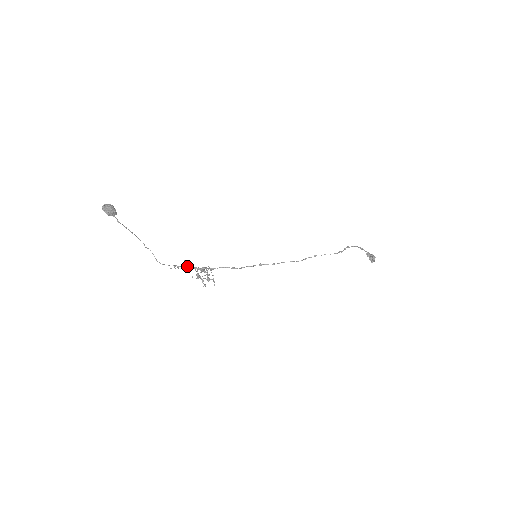
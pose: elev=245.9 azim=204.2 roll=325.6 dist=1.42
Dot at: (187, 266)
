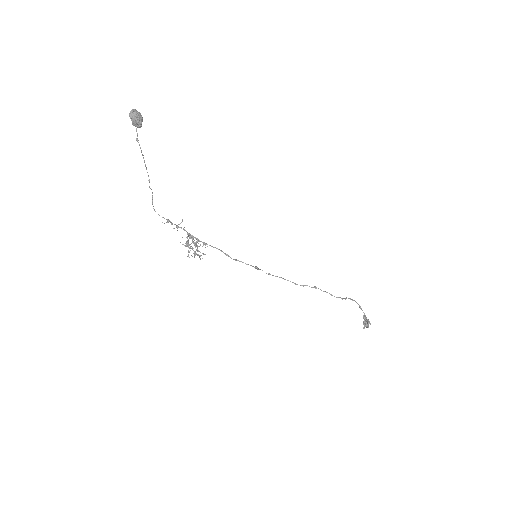
Dot at: (181, 228)
